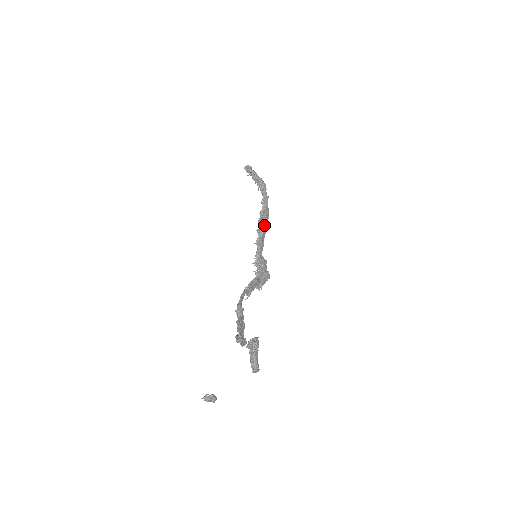
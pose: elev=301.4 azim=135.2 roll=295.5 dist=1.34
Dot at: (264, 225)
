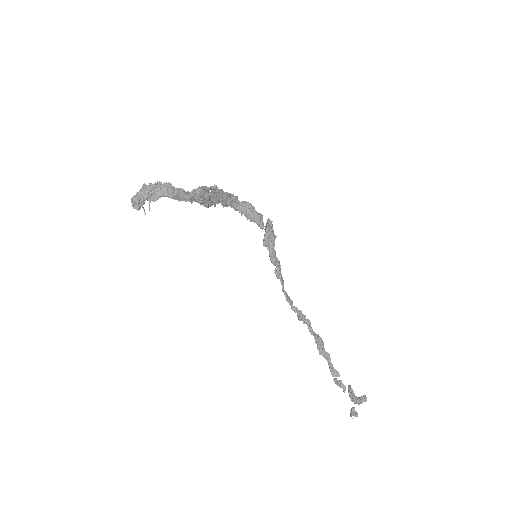
Dot at: (215, 200)
